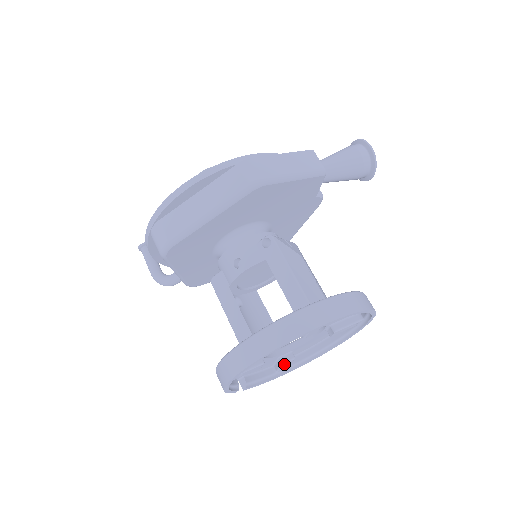
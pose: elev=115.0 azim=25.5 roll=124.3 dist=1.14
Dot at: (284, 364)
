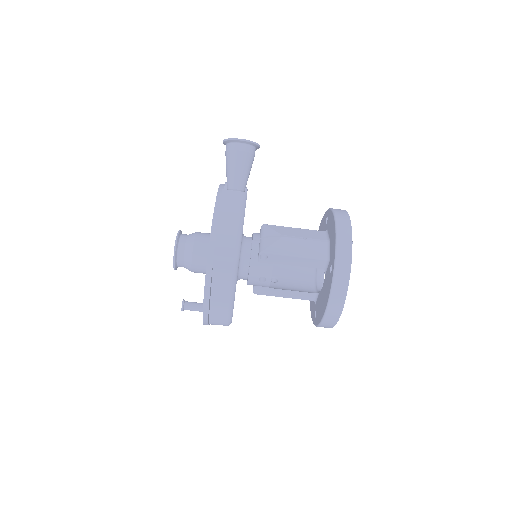
Dot at: occluded
